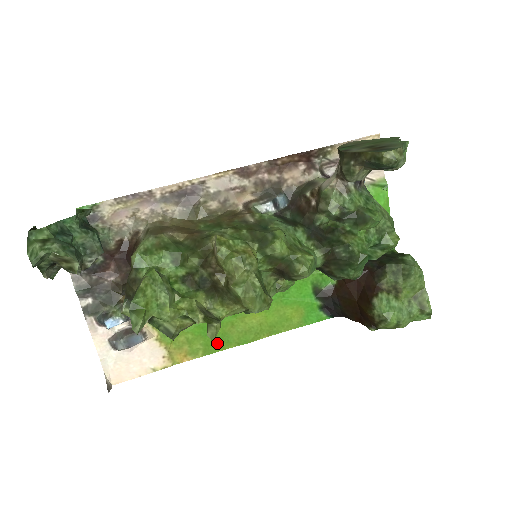
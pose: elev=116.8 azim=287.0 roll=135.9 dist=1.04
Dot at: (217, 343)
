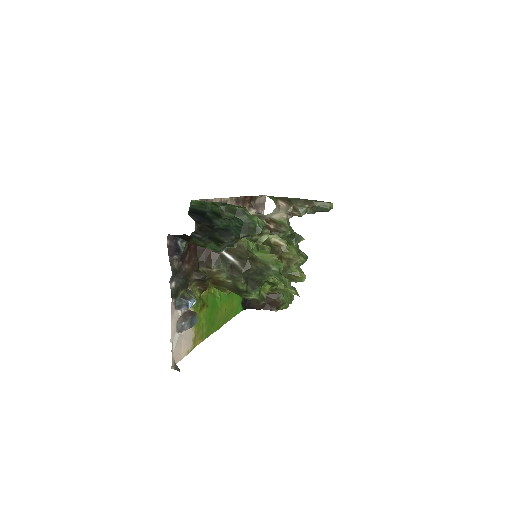
Dot at: (211, 328)
